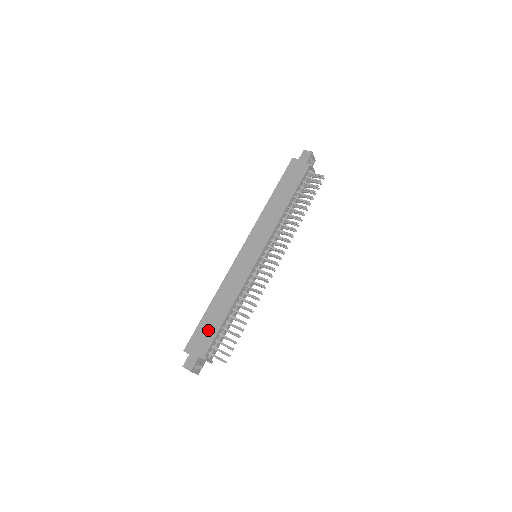
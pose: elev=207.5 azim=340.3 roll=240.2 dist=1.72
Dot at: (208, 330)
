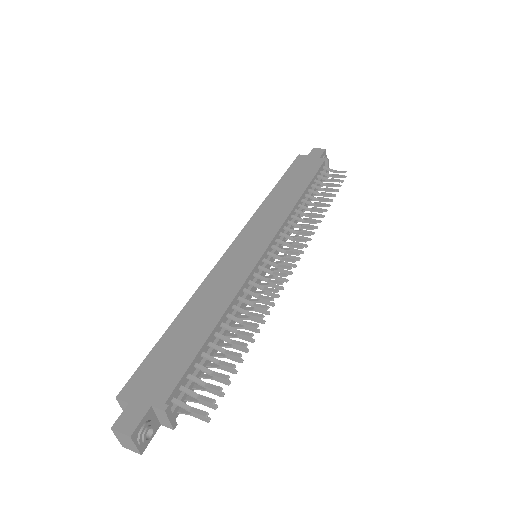
Dot at: (173, 357)
